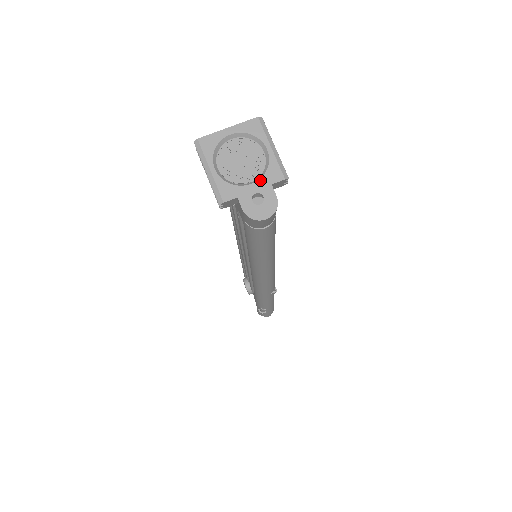
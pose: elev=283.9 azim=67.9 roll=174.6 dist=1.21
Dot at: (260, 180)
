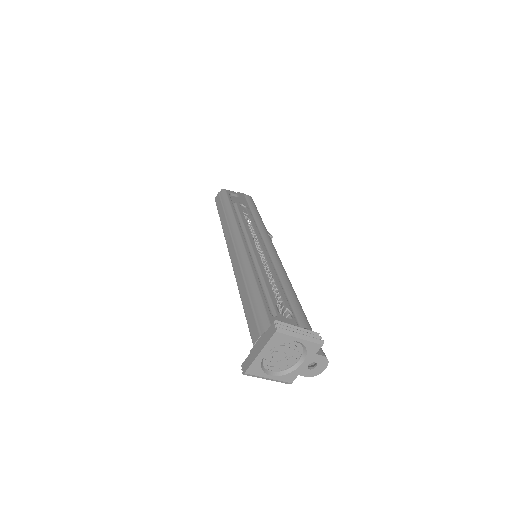
Dot at: (306, 358)
